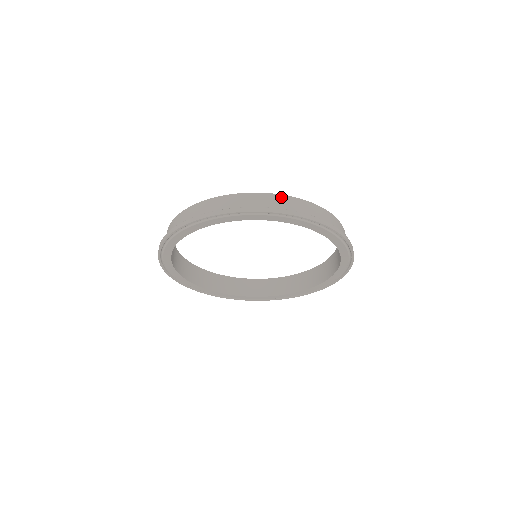
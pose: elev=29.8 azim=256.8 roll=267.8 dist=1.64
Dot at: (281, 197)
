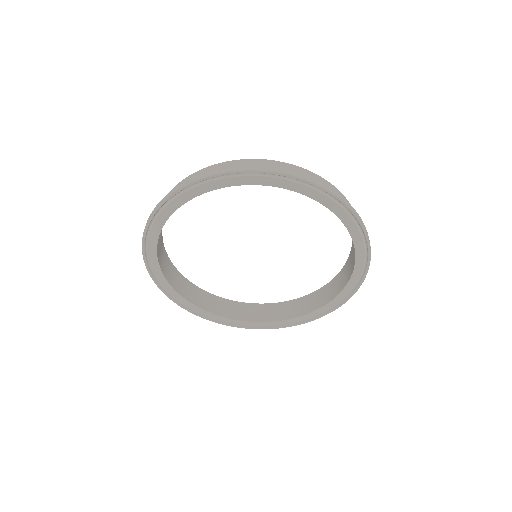
Dot at: (246, 161)
